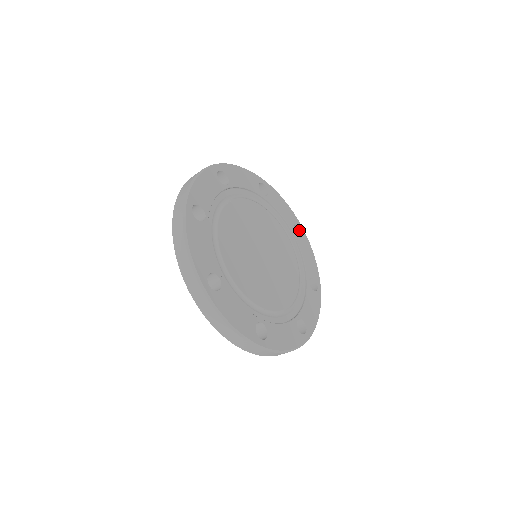
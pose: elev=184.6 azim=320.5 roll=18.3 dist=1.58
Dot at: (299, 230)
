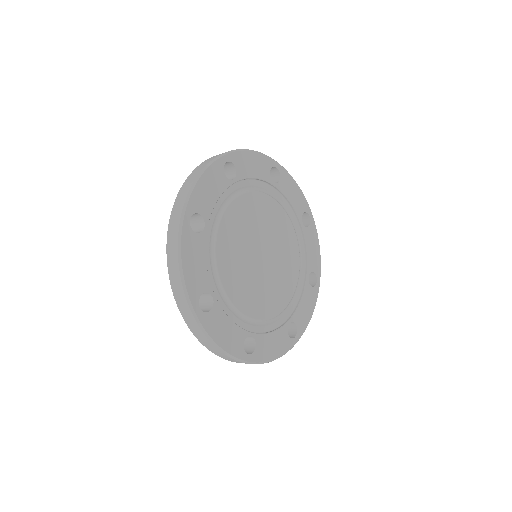
Dot at: (274, 168)
